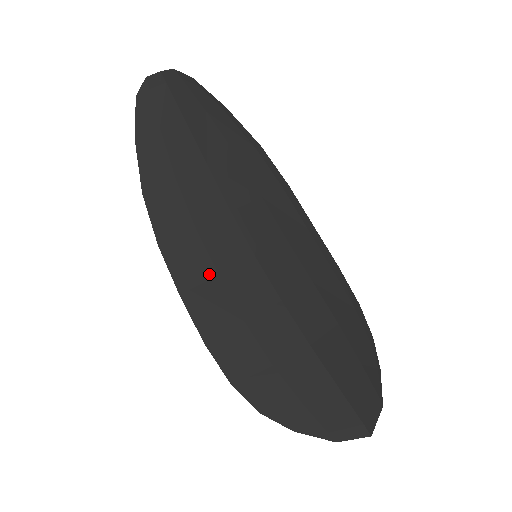
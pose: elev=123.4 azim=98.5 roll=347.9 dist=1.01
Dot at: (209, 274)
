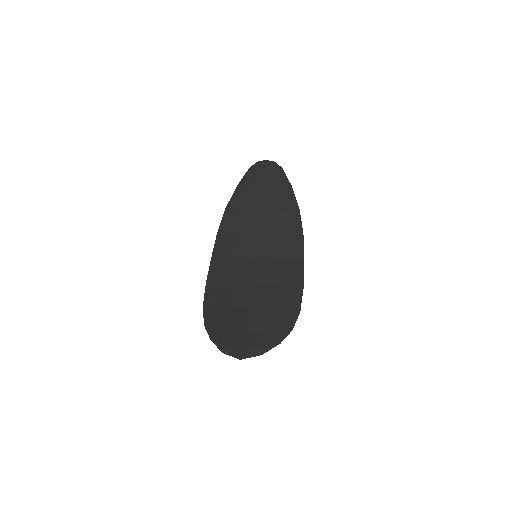
Dot at: (229, 254)
